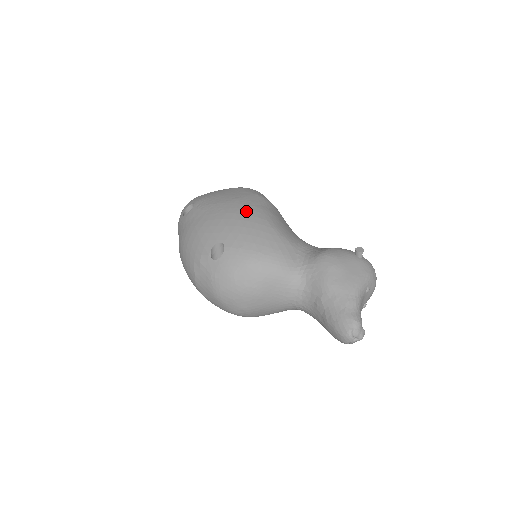
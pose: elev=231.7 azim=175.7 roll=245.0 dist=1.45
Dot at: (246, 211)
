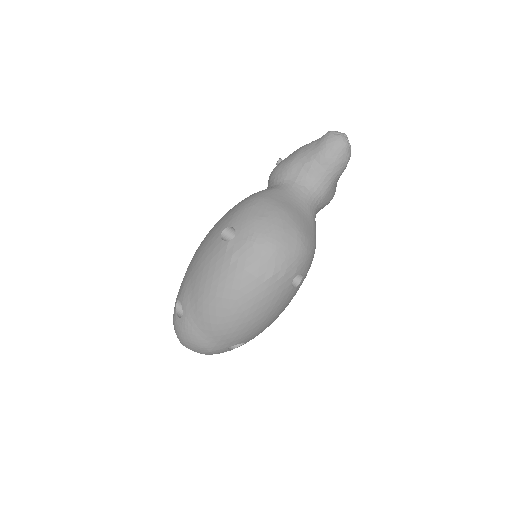
Dot at: occluded
